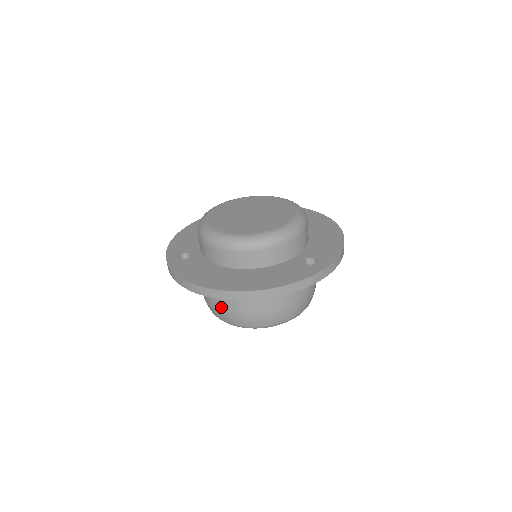
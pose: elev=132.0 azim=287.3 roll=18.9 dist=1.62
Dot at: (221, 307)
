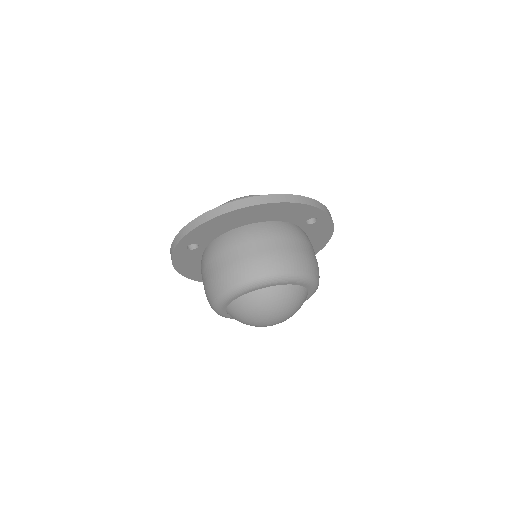
Dot at: (235, 260)
